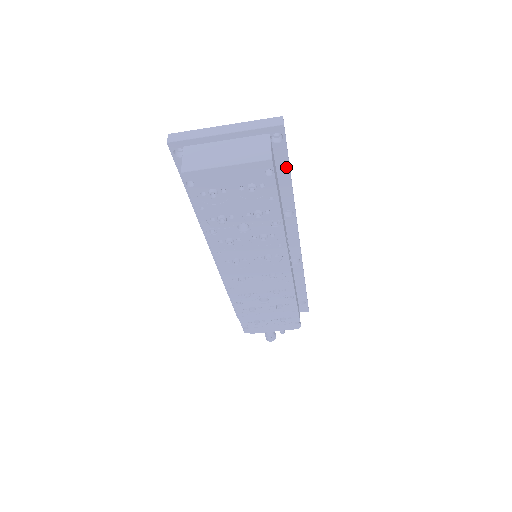
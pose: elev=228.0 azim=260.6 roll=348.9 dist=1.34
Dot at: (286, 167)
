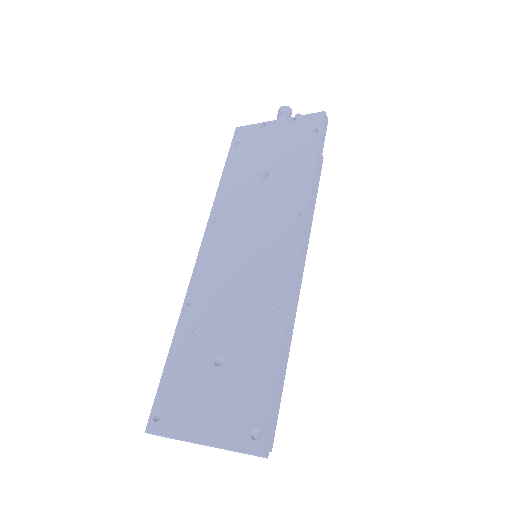
Dot at: (276, 390)
